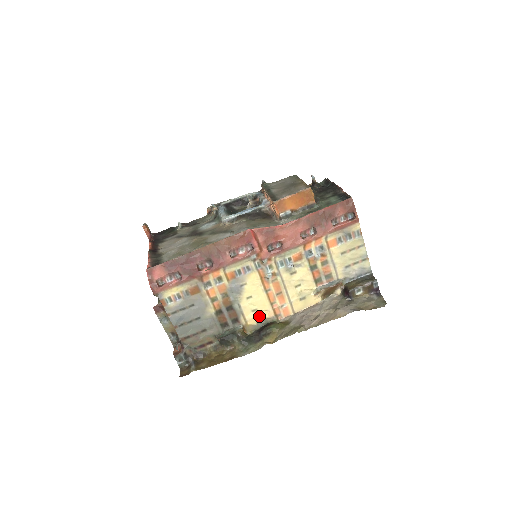
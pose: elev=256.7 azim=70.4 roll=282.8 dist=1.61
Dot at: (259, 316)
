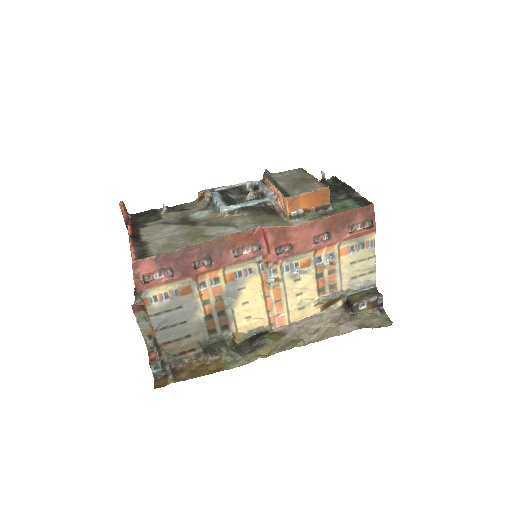
Dot at: (252, 324)
